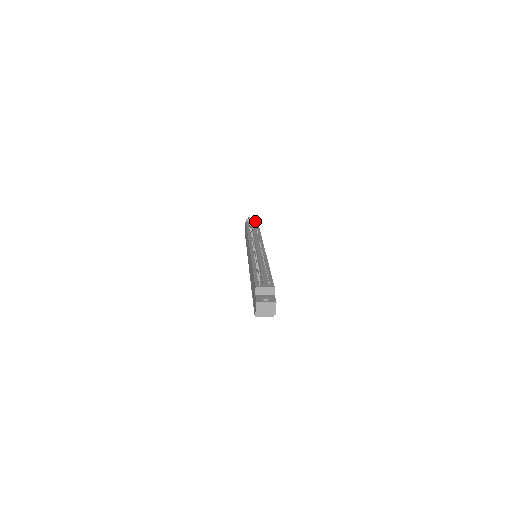
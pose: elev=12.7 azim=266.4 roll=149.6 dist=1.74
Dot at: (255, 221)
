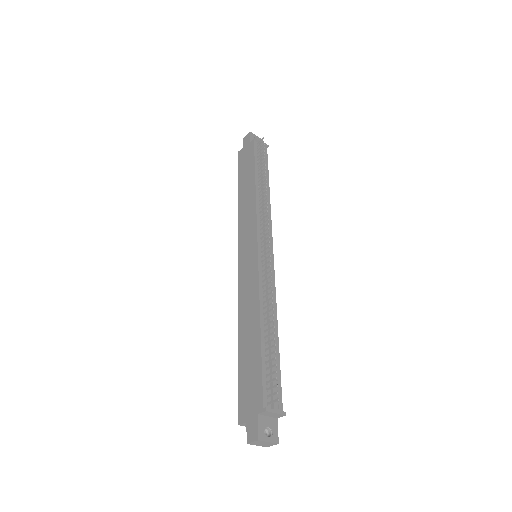
Dot at: occluded
